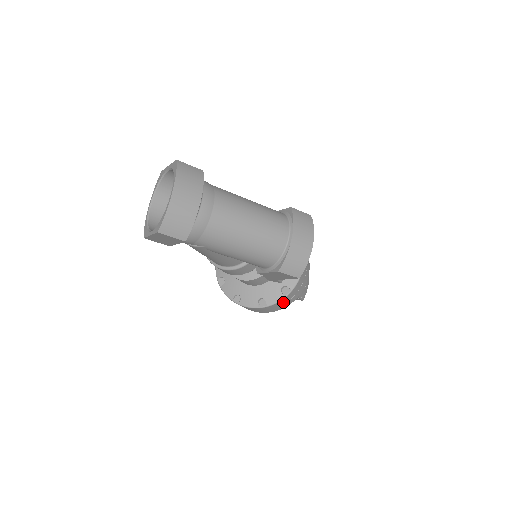
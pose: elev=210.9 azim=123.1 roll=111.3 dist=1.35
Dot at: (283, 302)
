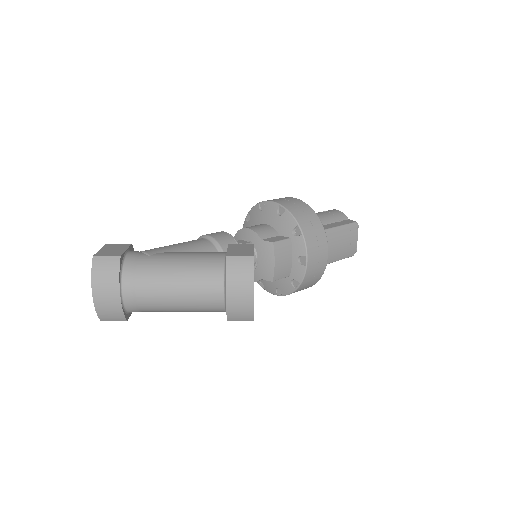
Dot at: (300, 289)
